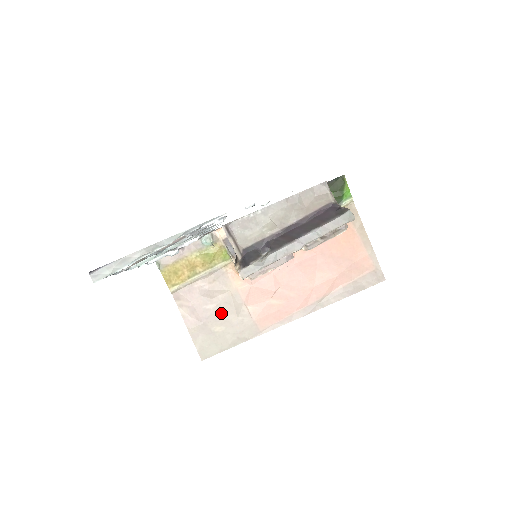
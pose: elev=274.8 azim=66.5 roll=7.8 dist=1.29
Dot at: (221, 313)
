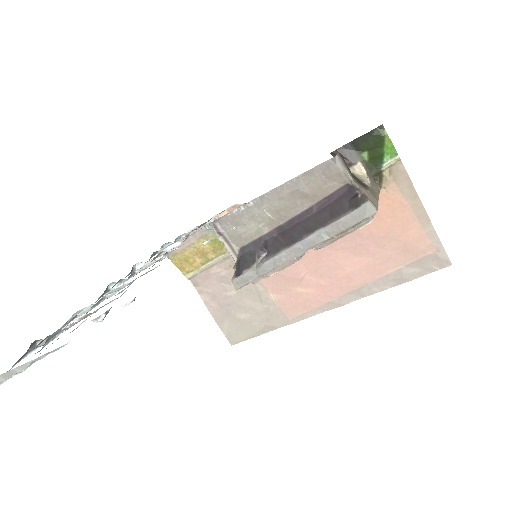
Dot at: (243, 300)
